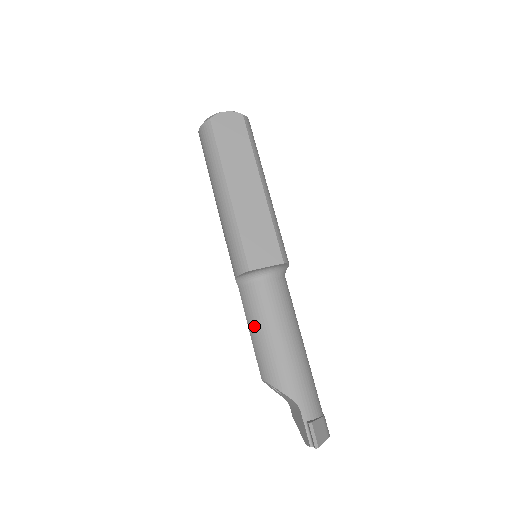
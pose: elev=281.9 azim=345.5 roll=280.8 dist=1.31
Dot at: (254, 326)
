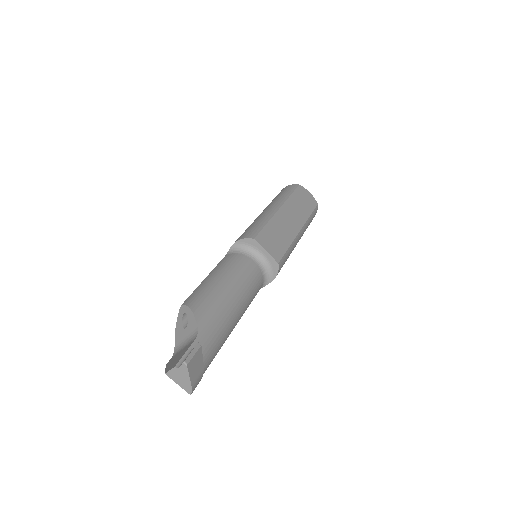
Dot at: (216, 273)
